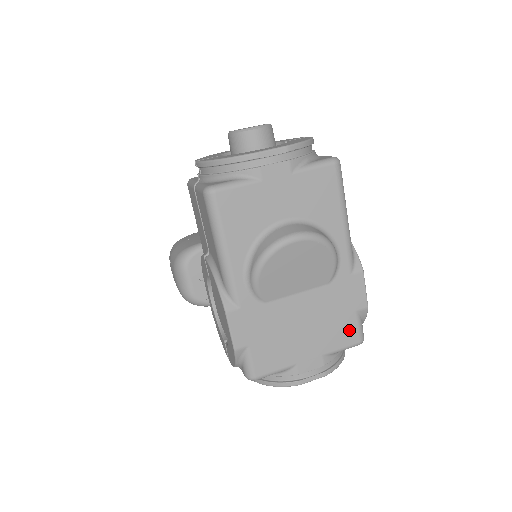
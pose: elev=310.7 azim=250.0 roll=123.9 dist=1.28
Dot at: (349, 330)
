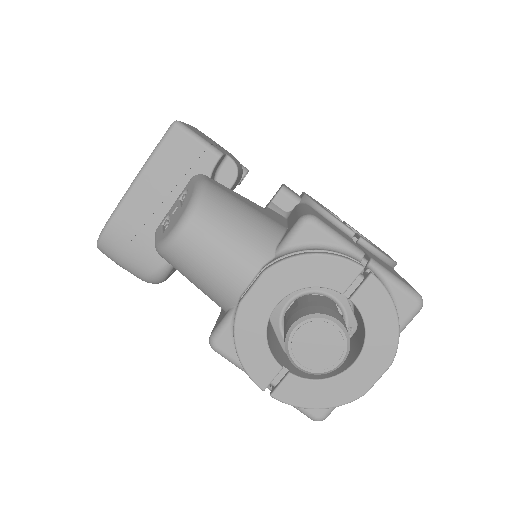
Dot at: occluded
